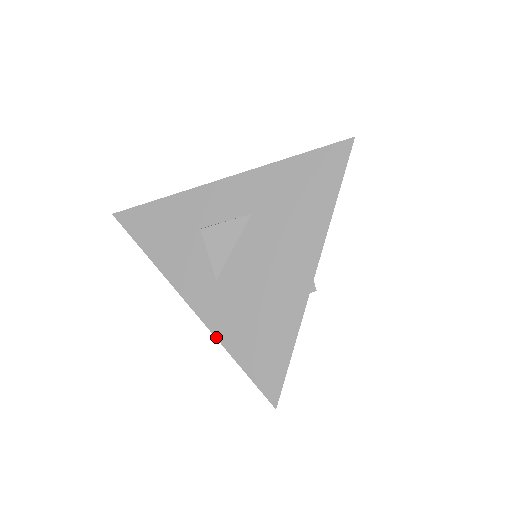
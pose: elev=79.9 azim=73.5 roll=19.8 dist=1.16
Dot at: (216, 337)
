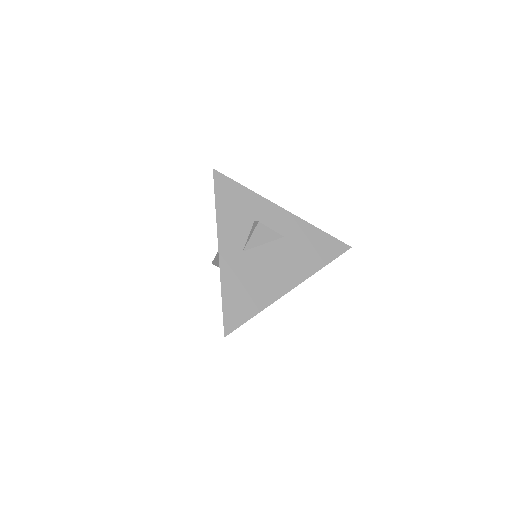
Dot at: (221, 278)
